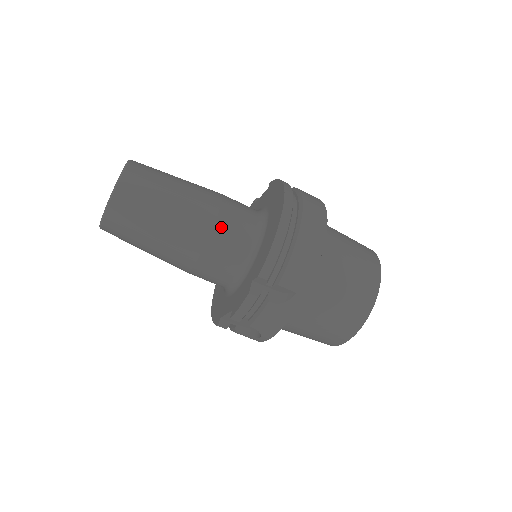
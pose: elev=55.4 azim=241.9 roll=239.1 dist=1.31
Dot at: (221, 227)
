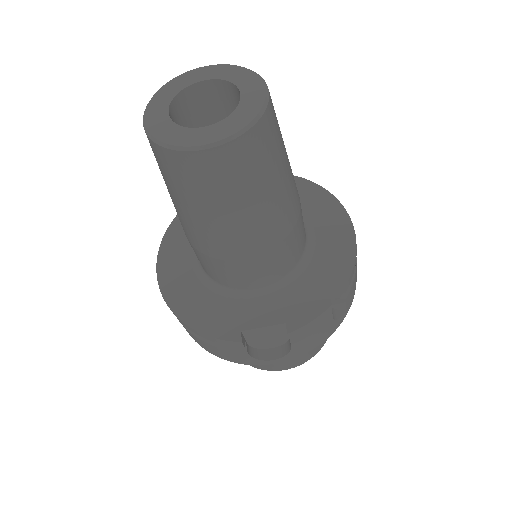
Dot at: (301, 214)
